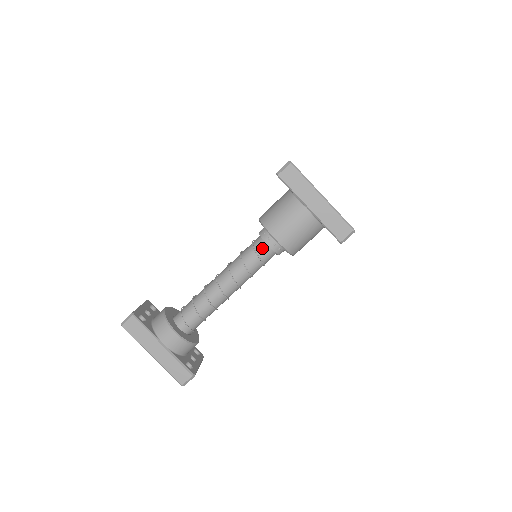
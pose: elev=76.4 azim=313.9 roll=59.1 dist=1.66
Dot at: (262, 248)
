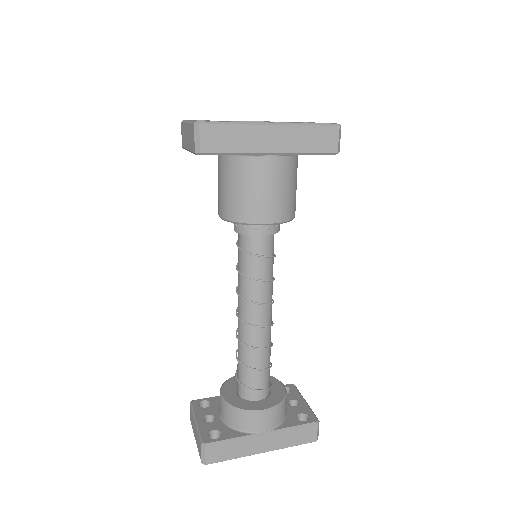
Dot at: (258, 244)
